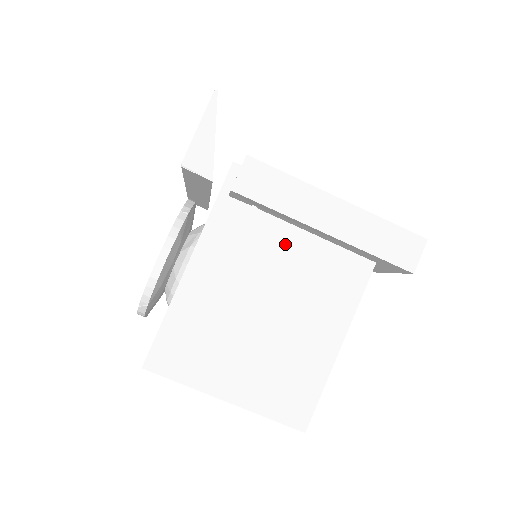
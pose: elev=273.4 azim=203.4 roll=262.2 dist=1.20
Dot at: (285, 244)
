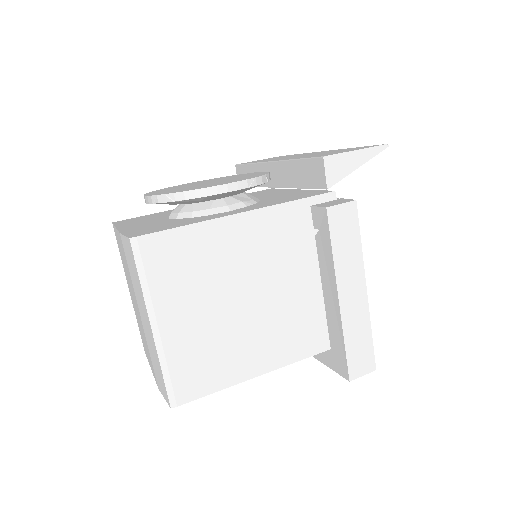
Dot at: (303, 275)
